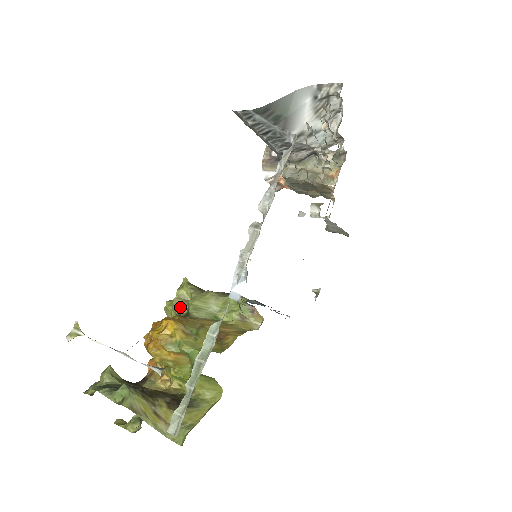
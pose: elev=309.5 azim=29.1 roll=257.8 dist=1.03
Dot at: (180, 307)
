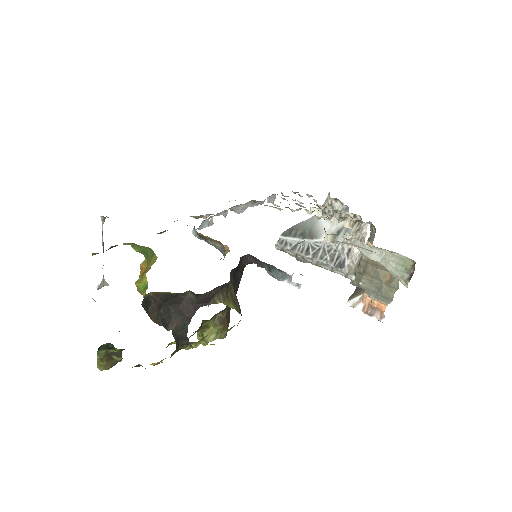
Dot at: occluded
